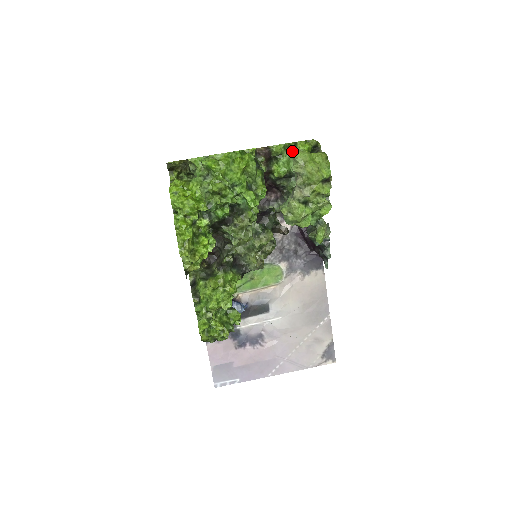
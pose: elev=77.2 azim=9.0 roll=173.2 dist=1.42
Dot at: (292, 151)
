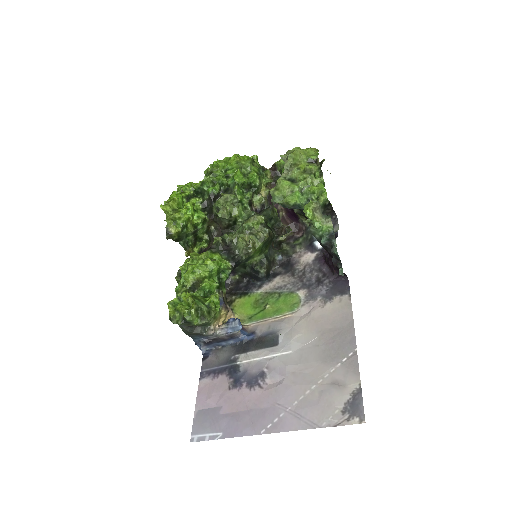
Dot at: occluded
